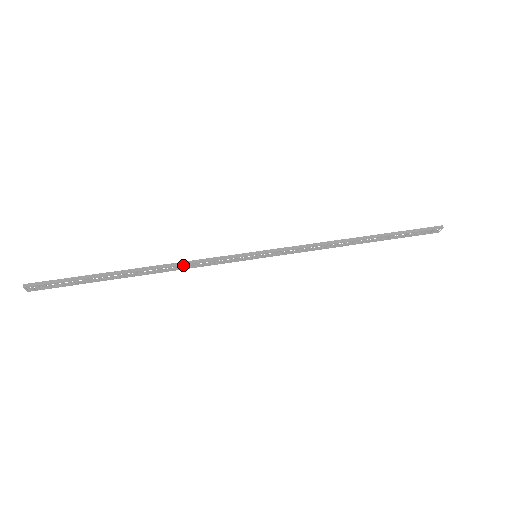
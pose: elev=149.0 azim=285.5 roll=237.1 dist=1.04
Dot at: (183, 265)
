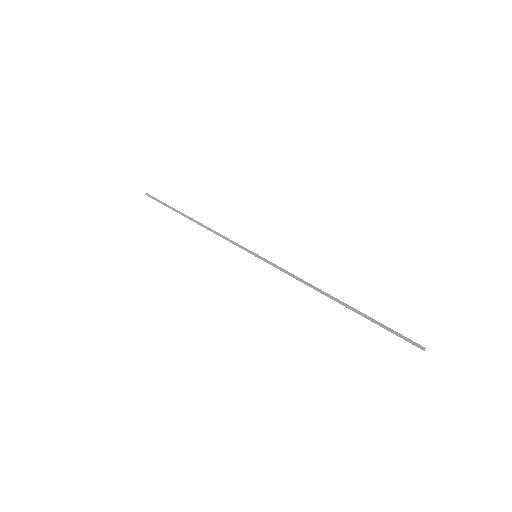
Dot at: occluded
